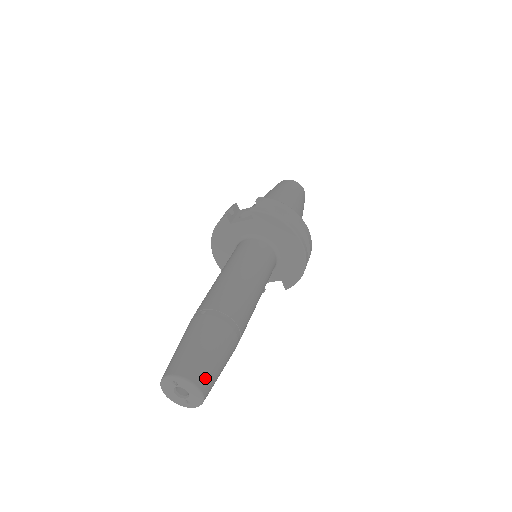
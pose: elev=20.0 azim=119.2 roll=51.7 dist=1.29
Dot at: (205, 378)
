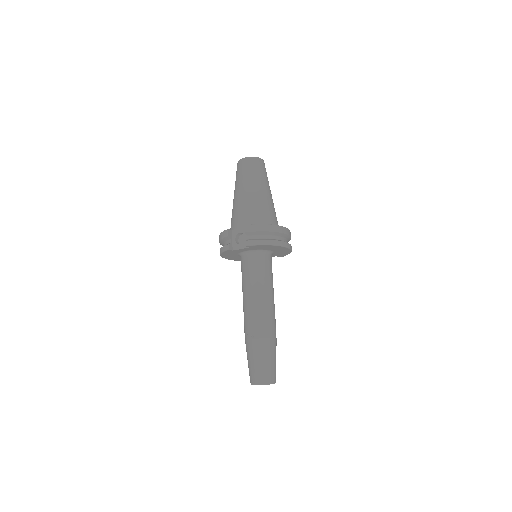
Dot at: (273, 376)
